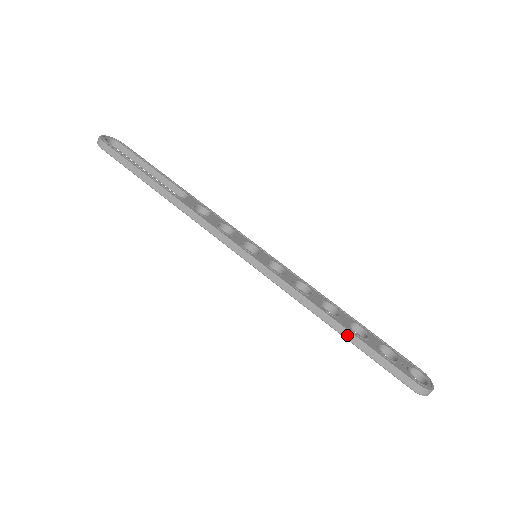
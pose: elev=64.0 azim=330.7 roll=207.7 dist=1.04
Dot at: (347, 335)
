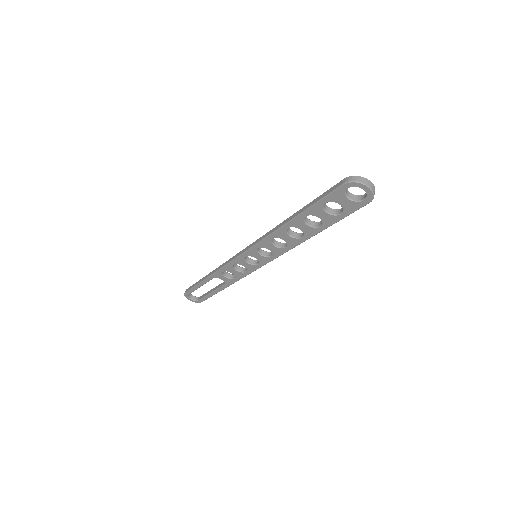
Dot at: (298, 213)
